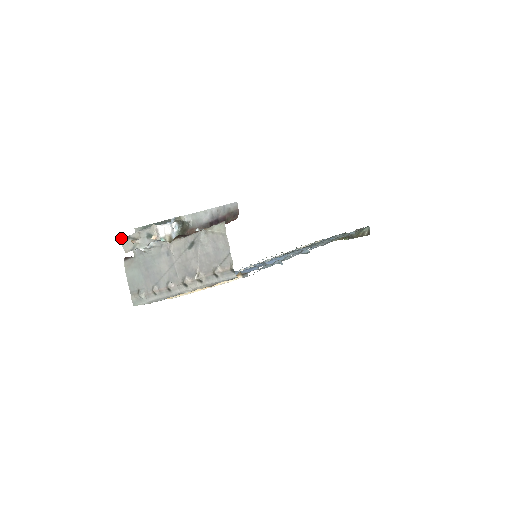
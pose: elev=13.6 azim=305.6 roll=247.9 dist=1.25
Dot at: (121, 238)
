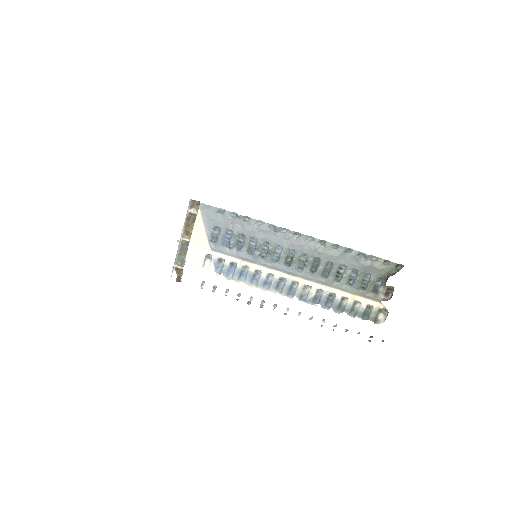
Dot at: occluded
